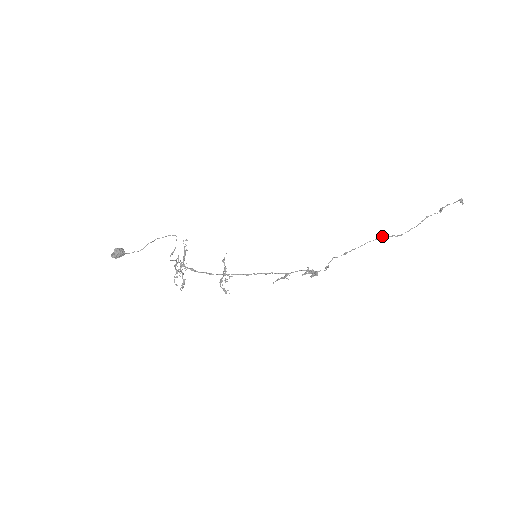
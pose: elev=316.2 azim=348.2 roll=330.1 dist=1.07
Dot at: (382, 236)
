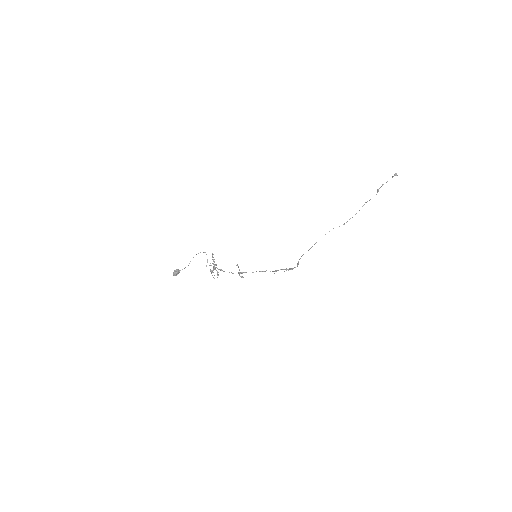
Dot at: (333, 228)
